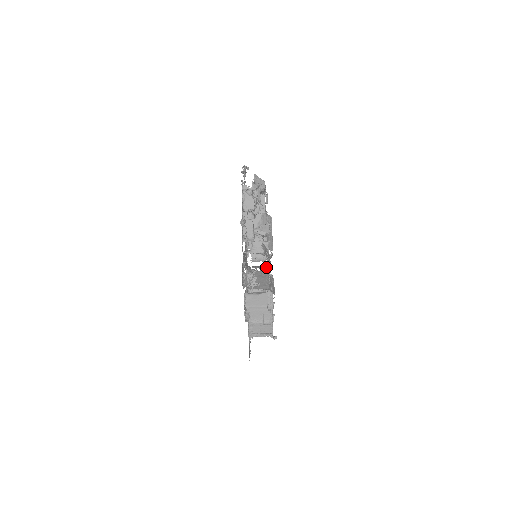
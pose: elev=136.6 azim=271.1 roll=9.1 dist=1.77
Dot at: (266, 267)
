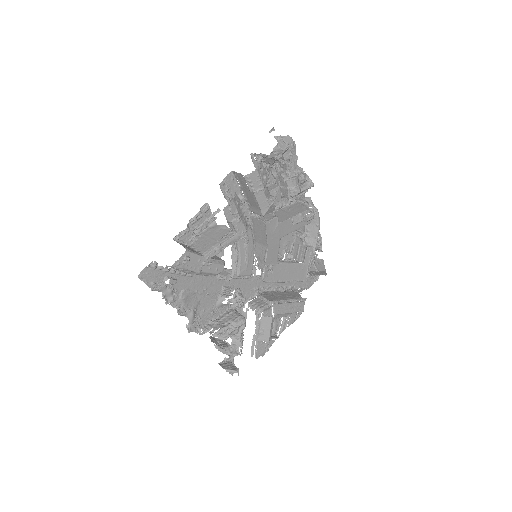
Dot at: occluded
